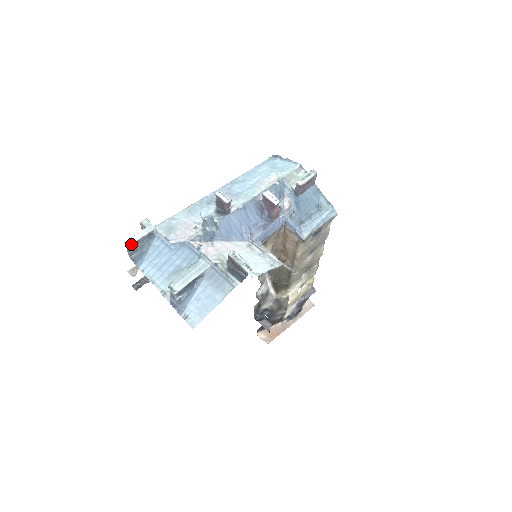
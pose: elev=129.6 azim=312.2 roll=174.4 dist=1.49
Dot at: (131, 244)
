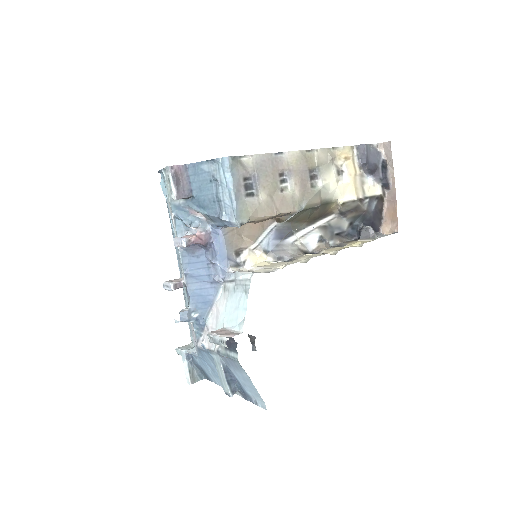
Dot at: (190, 379)
